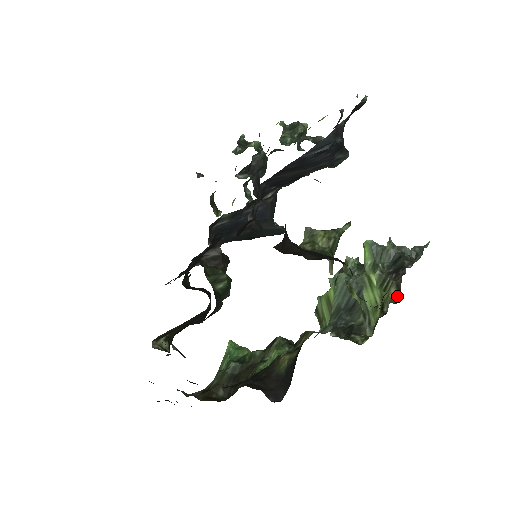
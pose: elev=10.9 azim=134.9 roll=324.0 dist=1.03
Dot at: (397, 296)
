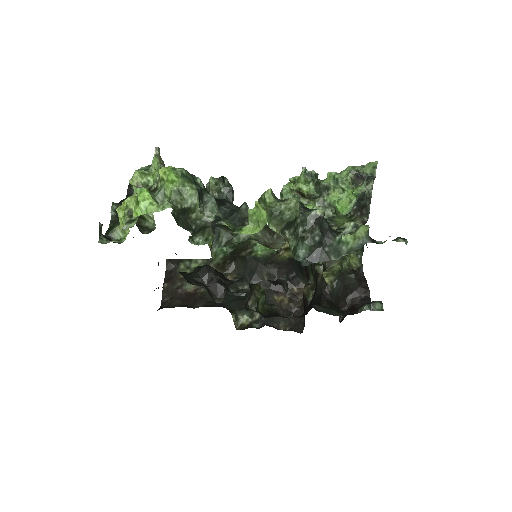
Dot at: occluded
